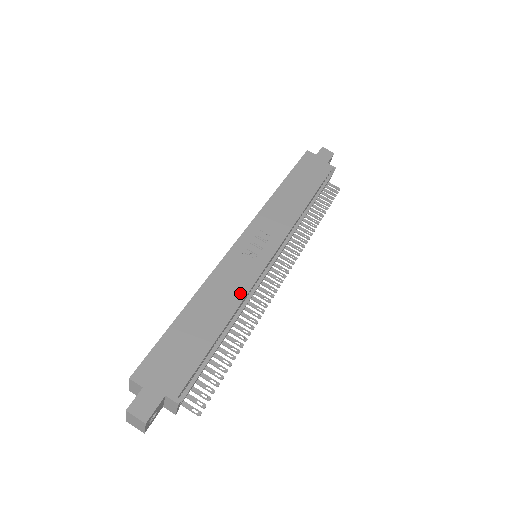
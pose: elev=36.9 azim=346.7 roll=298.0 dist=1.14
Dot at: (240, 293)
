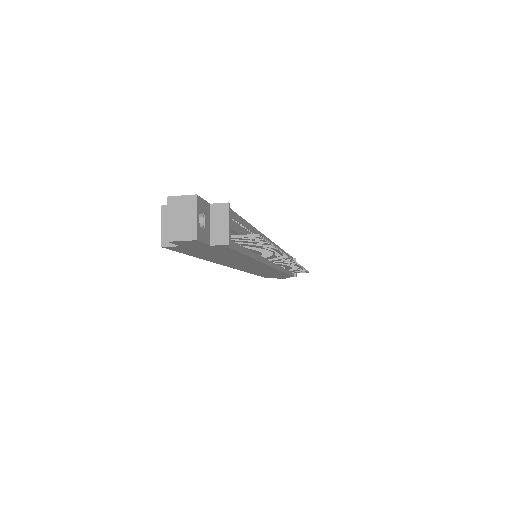
Dot at: occluded
